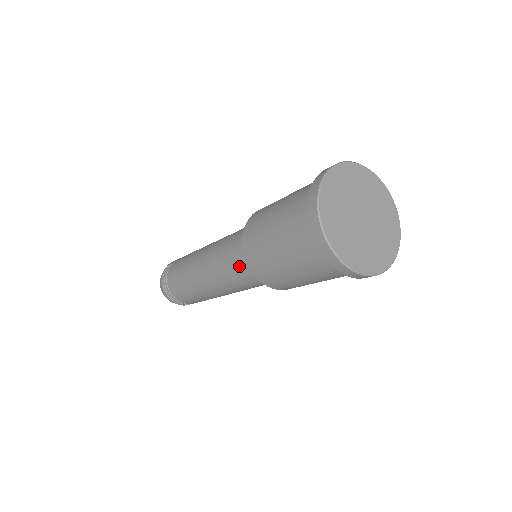
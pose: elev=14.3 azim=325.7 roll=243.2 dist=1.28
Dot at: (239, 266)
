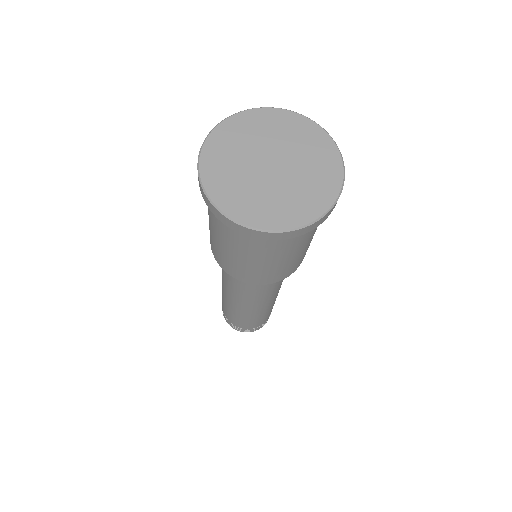
Dot at: occluded
